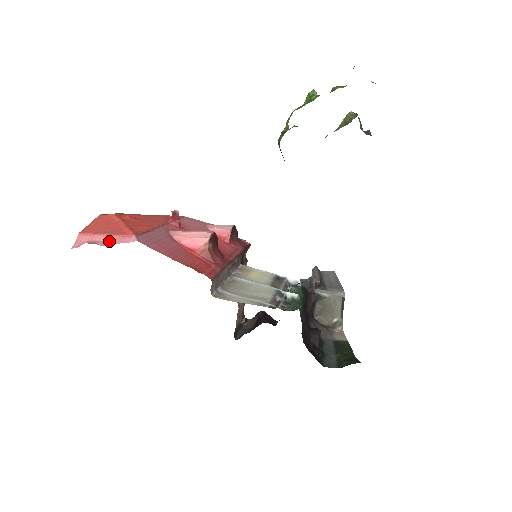
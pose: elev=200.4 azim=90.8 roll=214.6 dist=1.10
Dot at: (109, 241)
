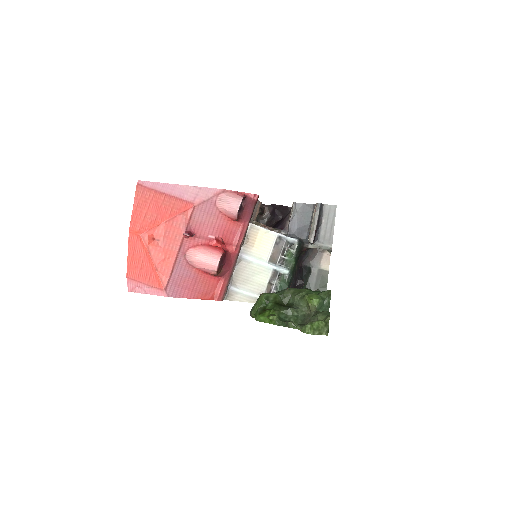
Dot at: (149, 291)
